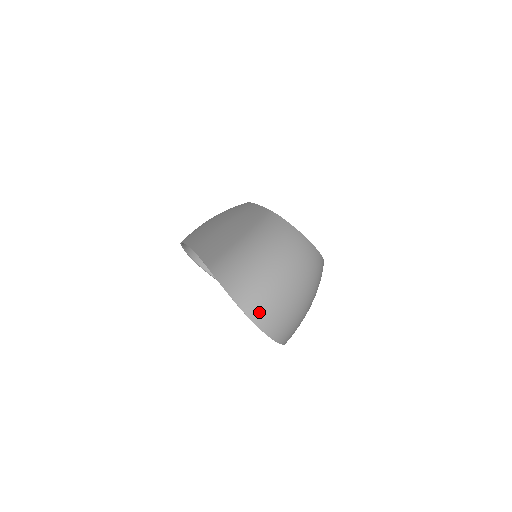
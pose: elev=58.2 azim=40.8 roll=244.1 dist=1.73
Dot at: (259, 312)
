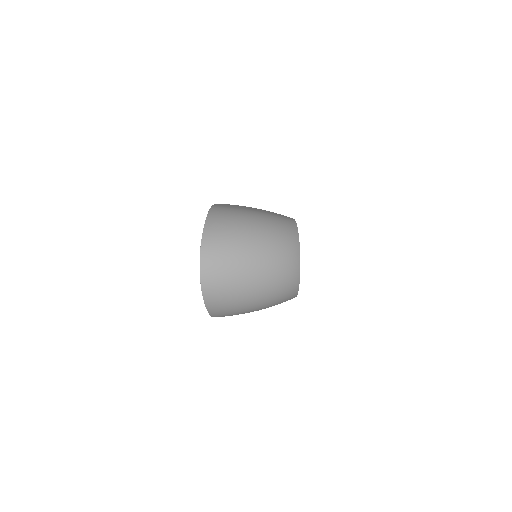
Dot at: (212, 253)
